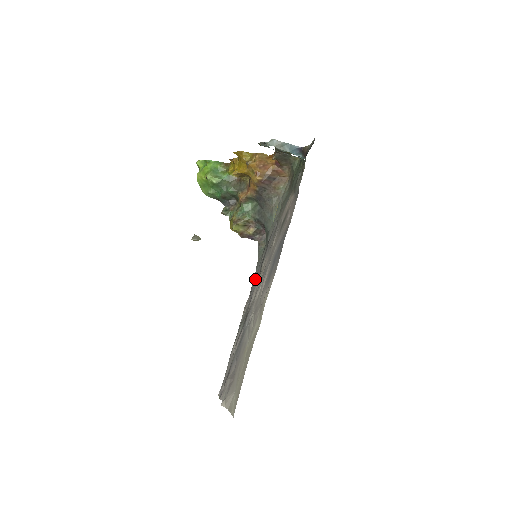
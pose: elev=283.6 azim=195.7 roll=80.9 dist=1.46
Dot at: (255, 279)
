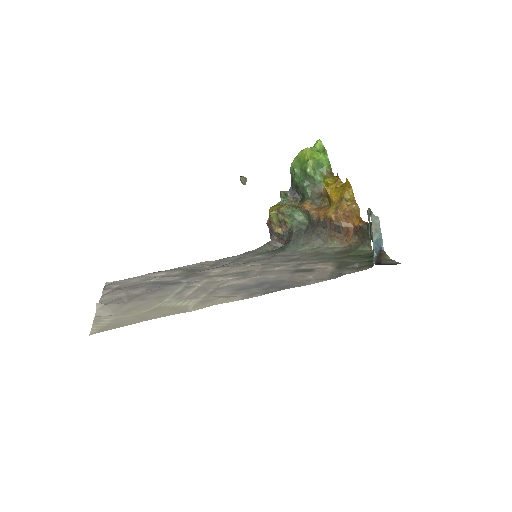
Dot at: (234, 258)
